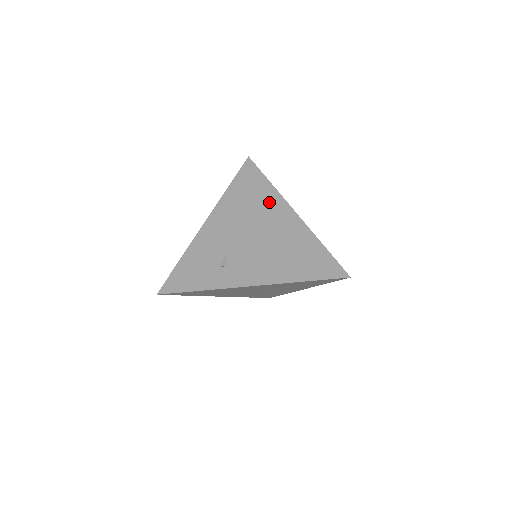
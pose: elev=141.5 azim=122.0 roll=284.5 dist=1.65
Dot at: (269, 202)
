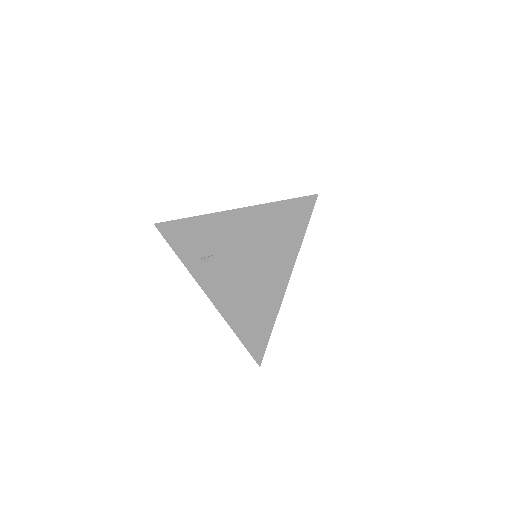
Dot at: (280, 257)
